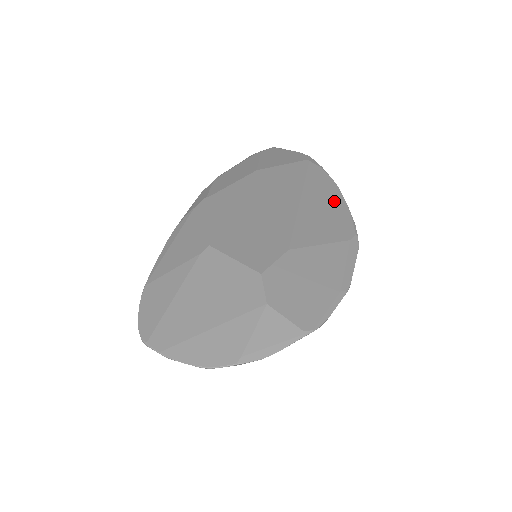
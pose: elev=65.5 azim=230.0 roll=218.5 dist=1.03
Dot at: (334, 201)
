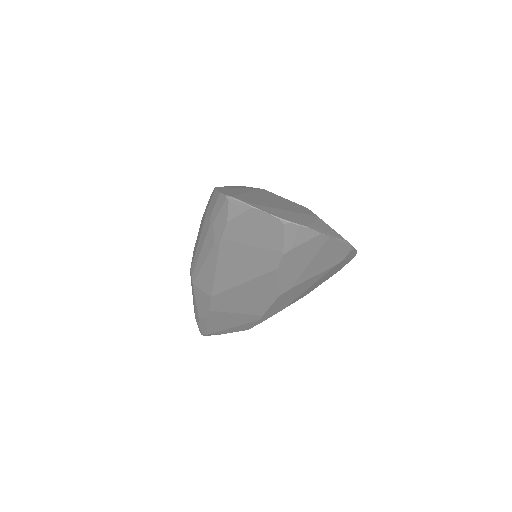
Dot at: occluded
